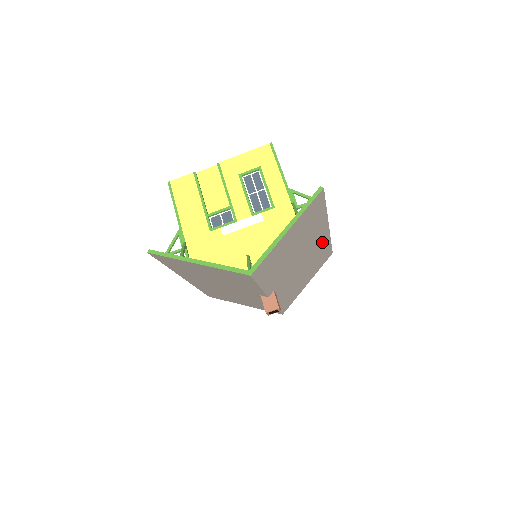
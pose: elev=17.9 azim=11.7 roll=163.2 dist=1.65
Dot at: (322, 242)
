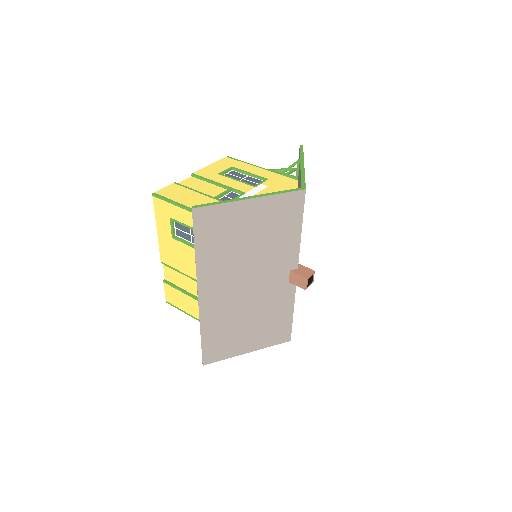
Dot at: occluded
